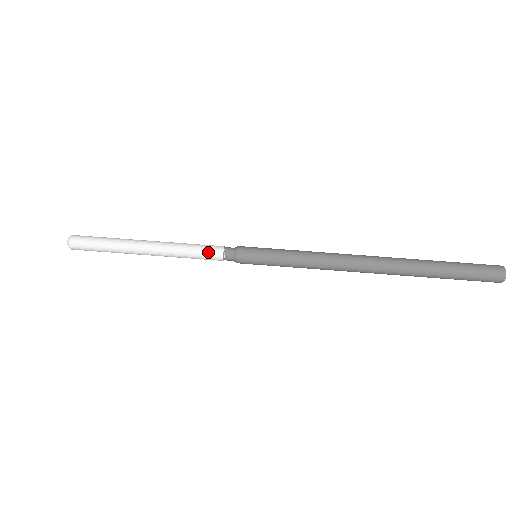
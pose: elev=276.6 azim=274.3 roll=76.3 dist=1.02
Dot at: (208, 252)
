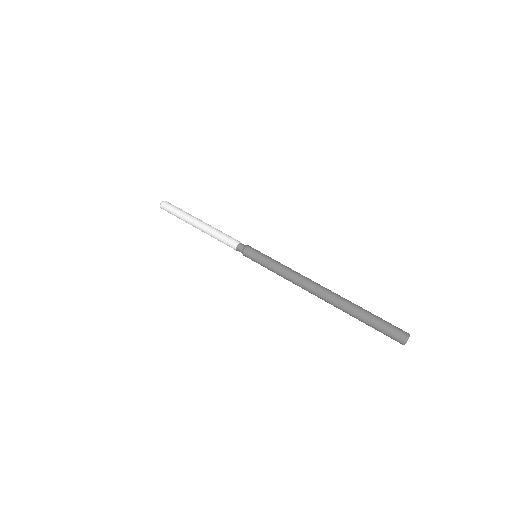
Dot at: (229, 241)
